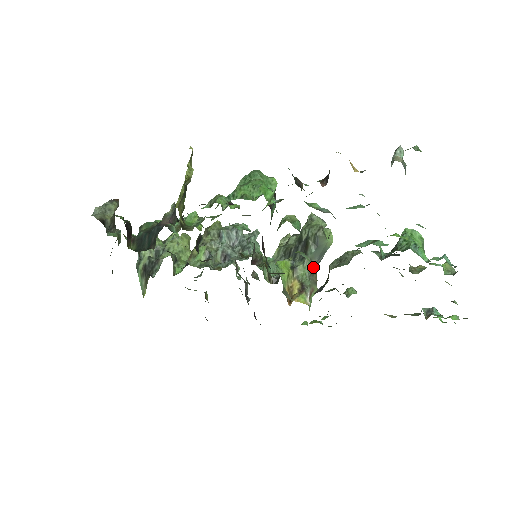
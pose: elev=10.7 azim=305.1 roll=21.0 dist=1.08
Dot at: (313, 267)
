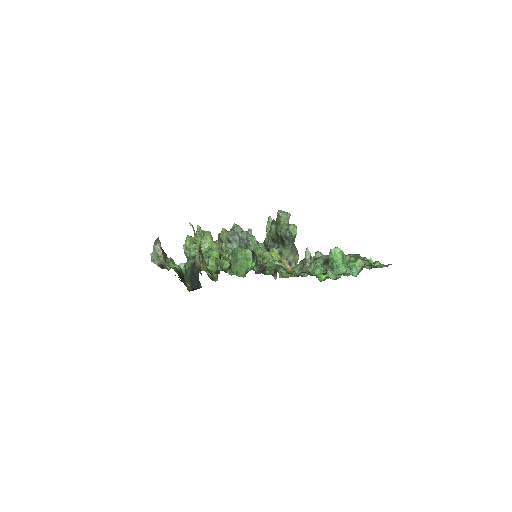
Dot at: occluded
